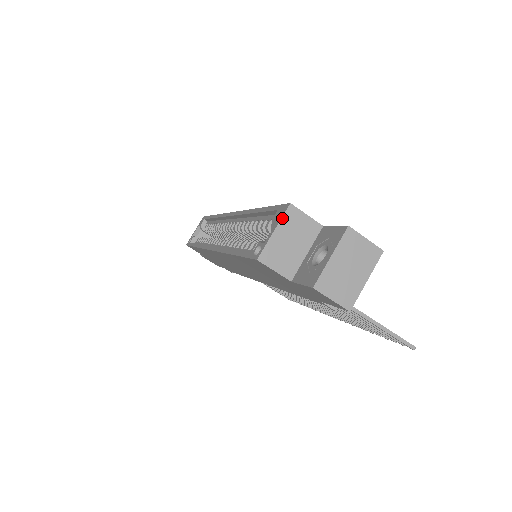
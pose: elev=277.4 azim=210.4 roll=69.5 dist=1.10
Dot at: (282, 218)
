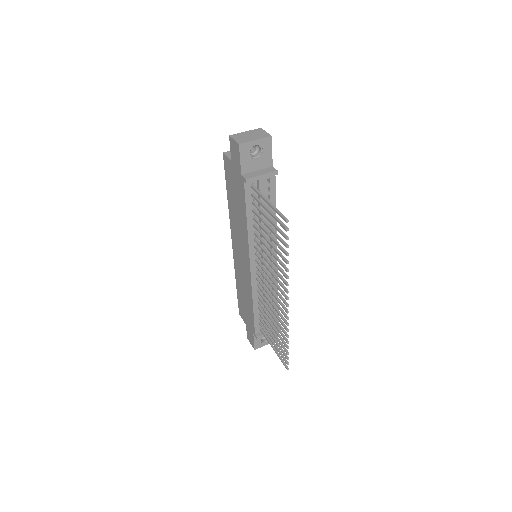
Dot at: occluded
